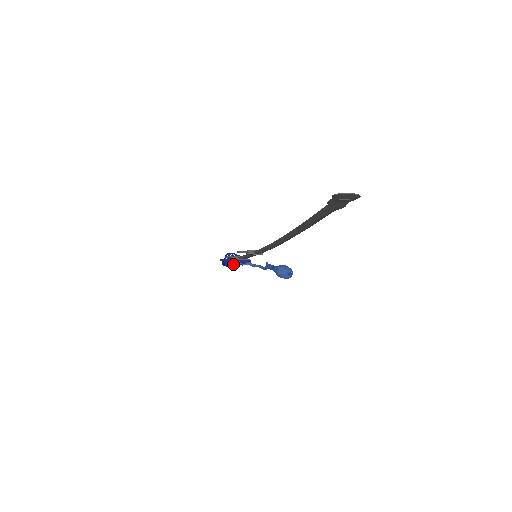
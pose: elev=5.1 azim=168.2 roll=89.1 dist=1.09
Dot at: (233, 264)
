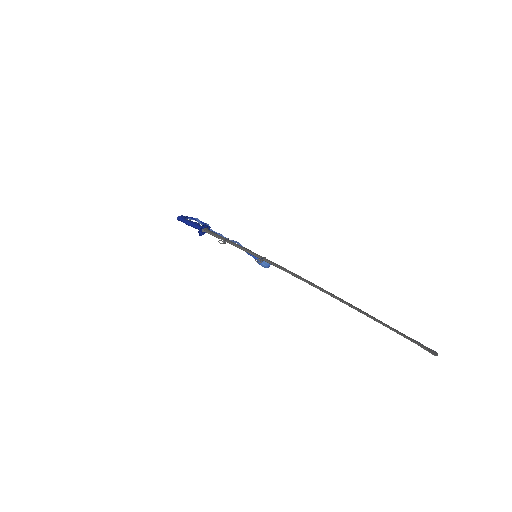
Dot at: (203, 233)
